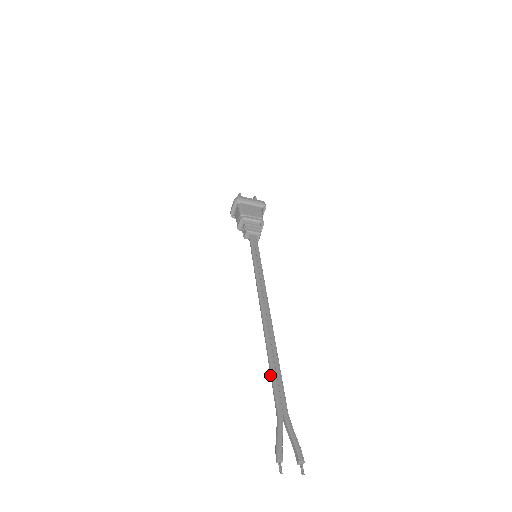
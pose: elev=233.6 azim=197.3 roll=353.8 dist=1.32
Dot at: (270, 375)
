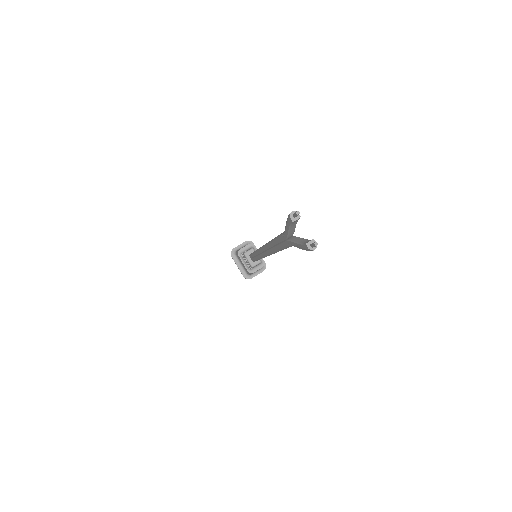
Dot at: (275, 237)
